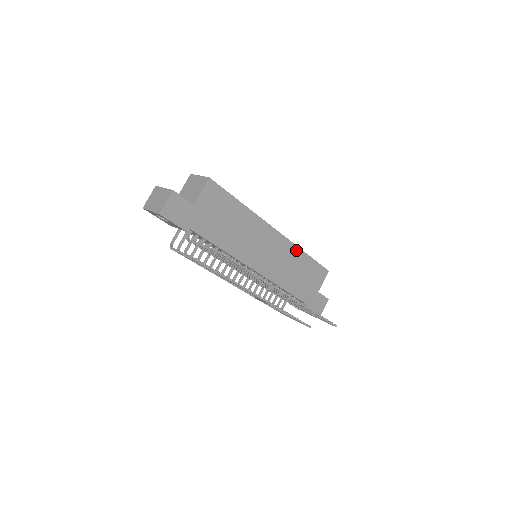
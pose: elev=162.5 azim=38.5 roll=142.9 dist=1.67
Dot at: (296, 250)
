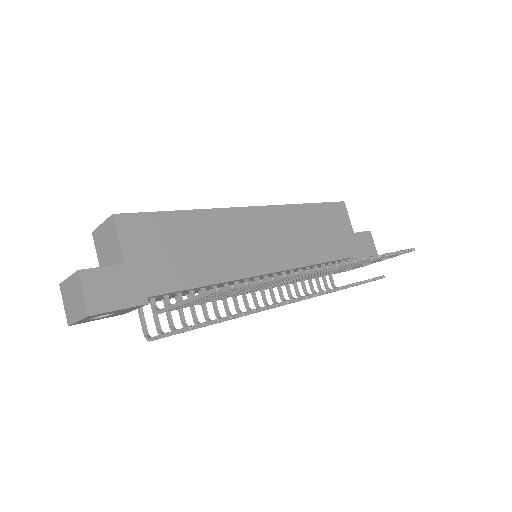
Dot at: (292, 210)
